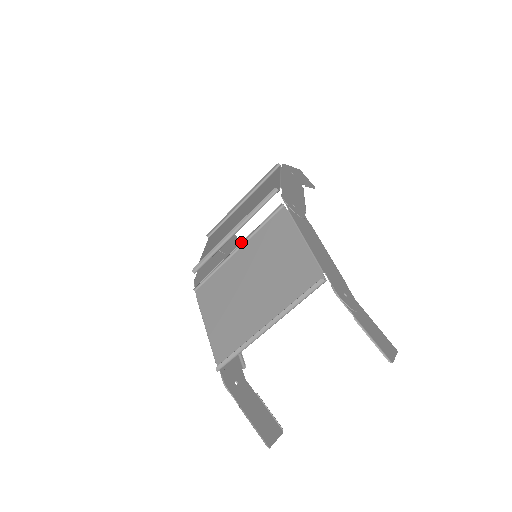
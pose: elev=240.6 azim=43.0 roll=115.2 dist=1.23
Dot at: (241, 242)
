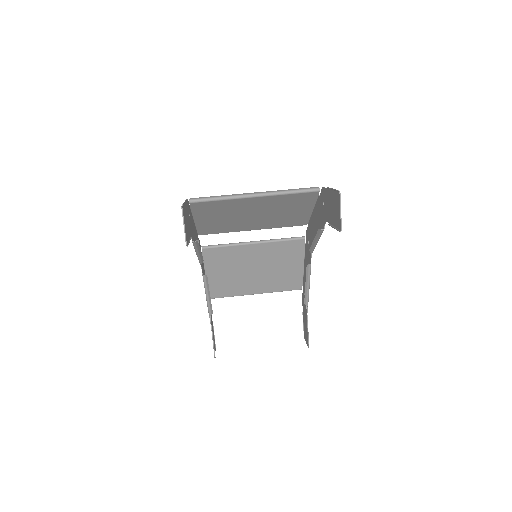
Dot at: occluded
